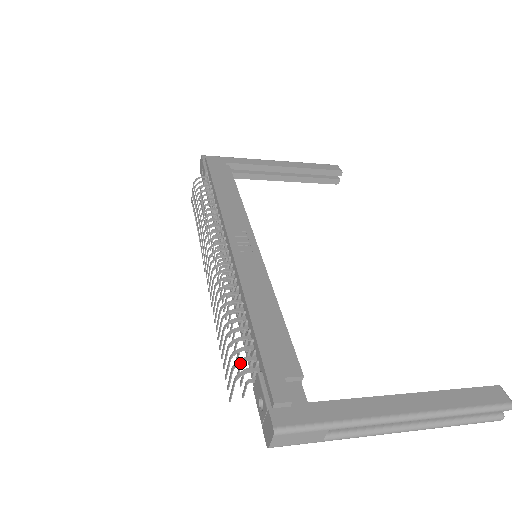
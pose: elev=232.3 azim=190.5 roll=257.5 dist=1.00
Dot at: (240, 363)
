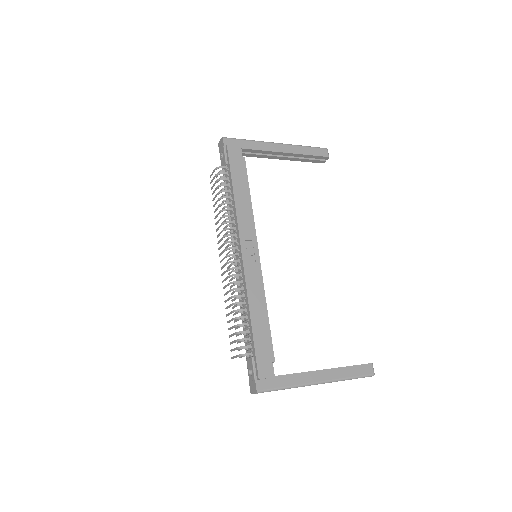
Dot at: occluded
